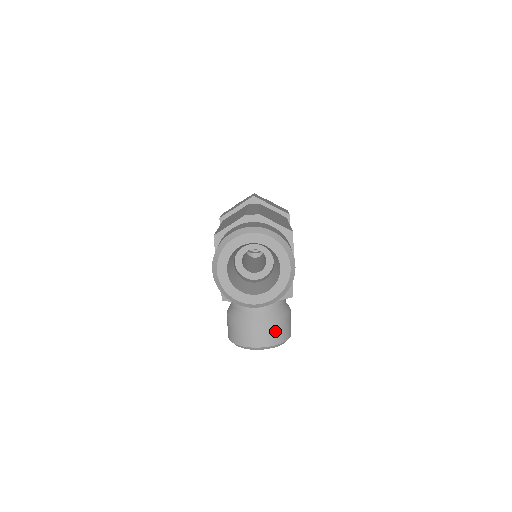
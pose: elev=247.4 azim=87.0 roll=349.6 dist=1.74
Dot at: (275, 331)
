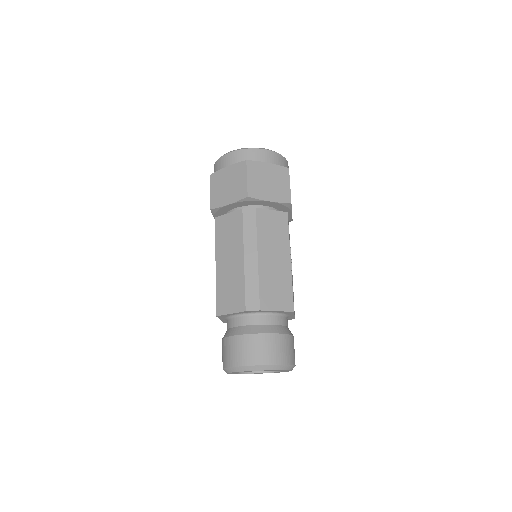
Dot at: occluded
